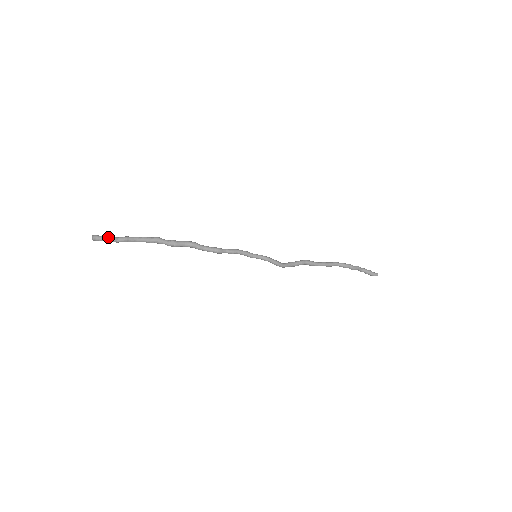
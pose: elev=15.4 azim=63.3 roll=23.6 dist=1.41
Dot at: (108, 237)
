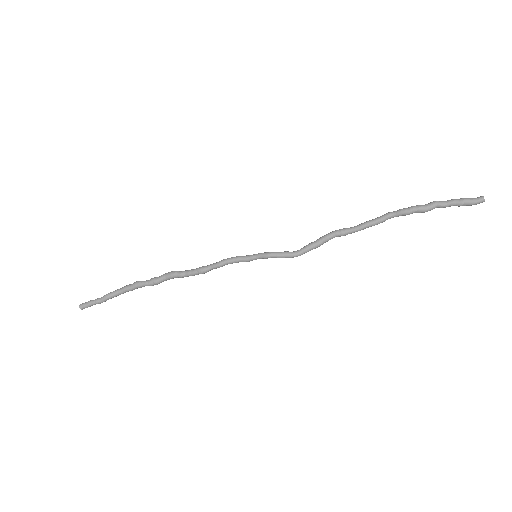
Dot at: (91, 301)
